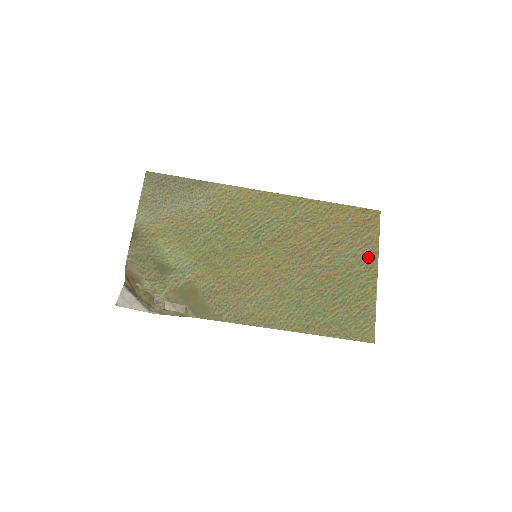
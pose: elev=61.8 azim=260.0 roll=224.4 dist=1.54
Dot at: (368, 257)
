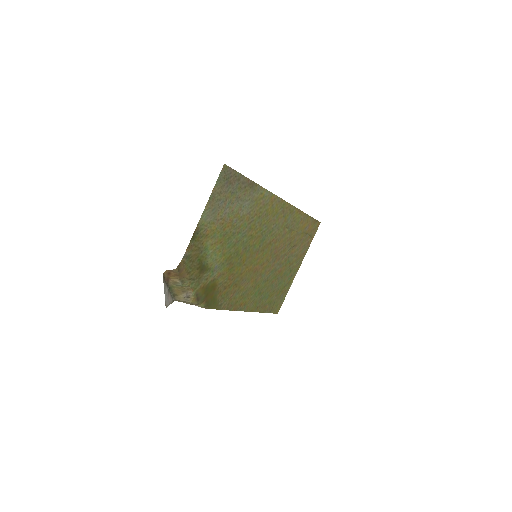
Dot at: (301, 257)
